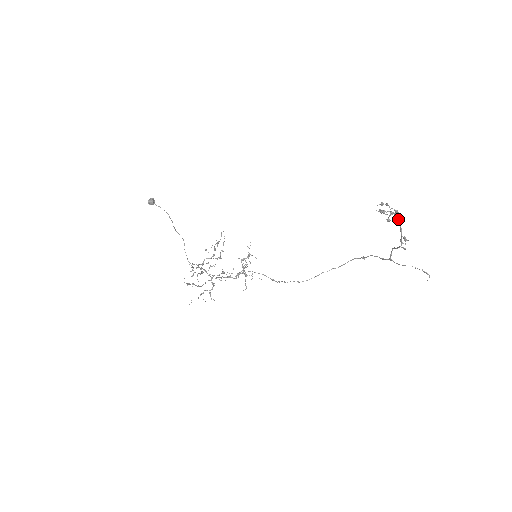
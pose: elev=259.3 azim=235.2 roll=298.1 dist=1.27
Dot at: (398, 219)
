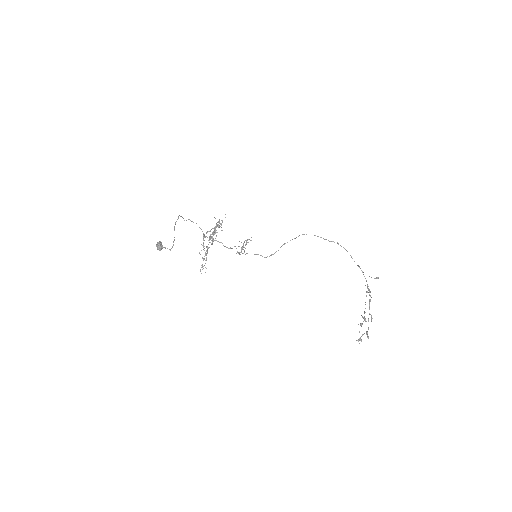
Dot at: (368, 337)
